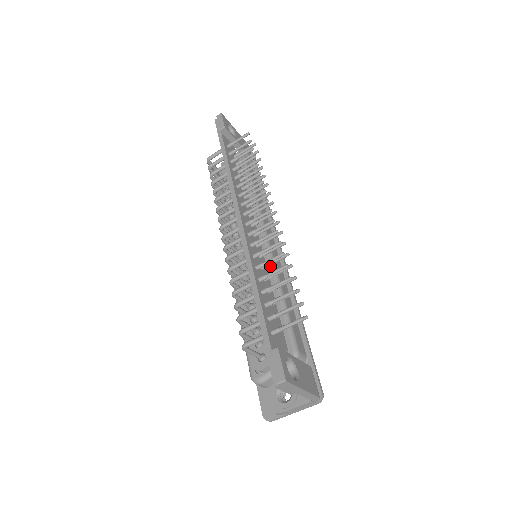
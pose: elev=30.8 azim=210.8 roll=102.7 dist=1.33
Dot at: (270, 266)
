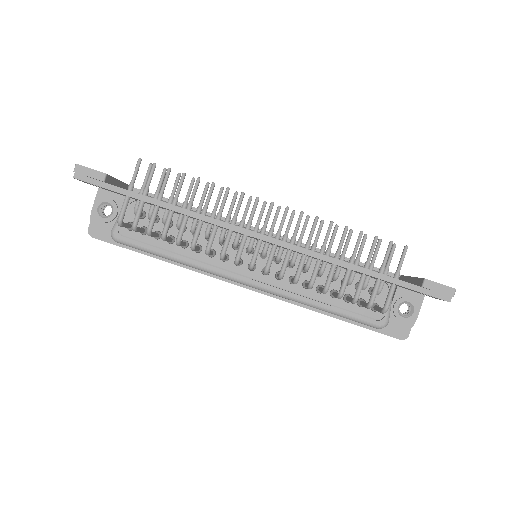
Dot at: occluded
